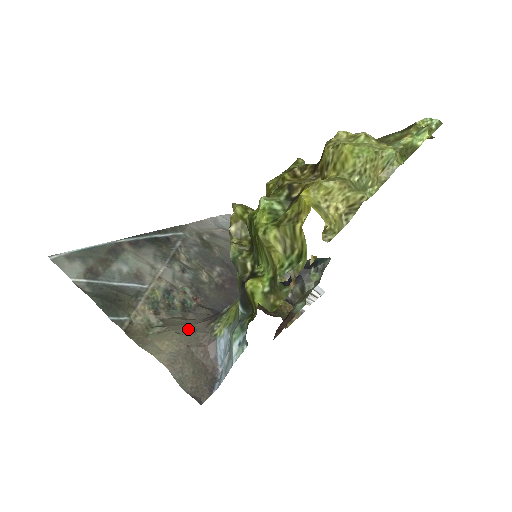
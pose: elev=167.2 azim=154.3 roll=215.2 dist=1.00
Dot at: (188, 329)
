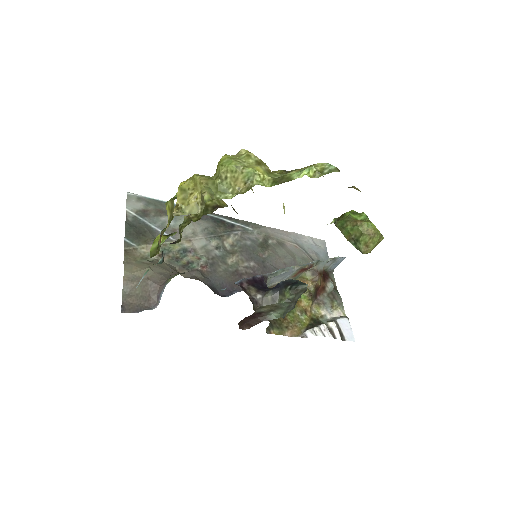
Dot at: (160, 271)
